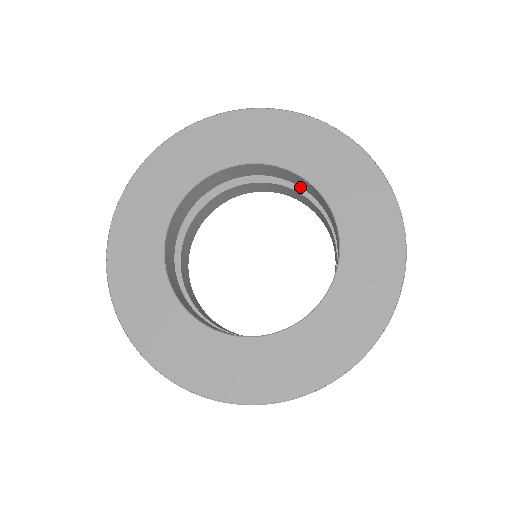
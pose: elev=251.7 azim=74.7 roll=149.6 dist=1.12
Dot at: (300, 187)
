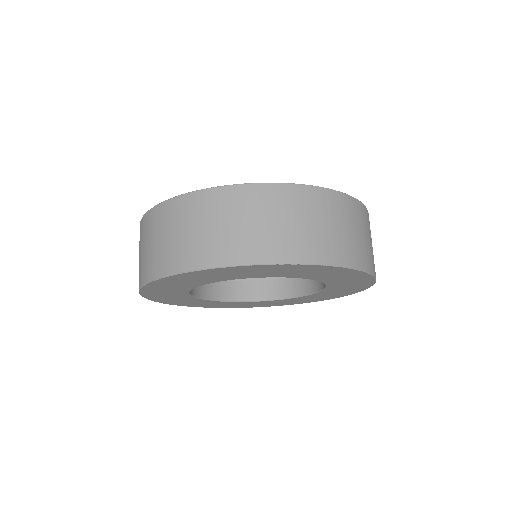
Dot at: occluded
